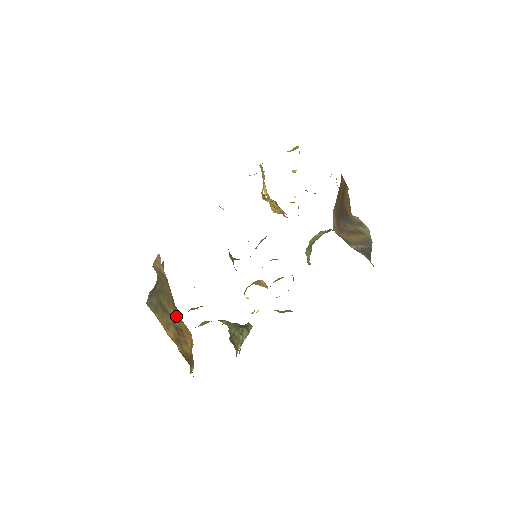
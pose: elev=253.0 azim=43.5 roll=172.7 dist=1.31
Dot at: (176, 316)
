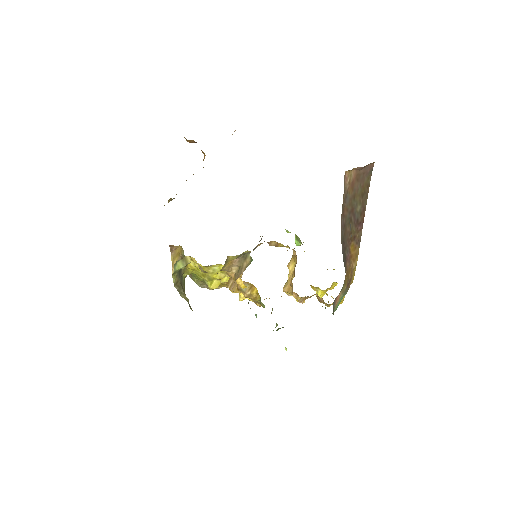
Dot at: occluded
